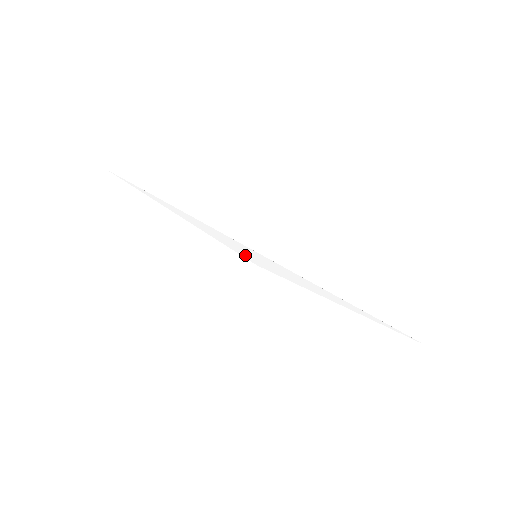
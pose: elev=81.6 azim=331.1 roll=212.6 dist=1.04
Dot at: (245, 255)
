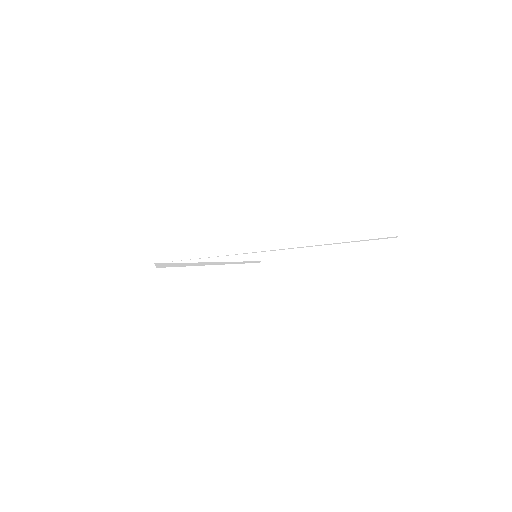
Dot at: (250, 260)
